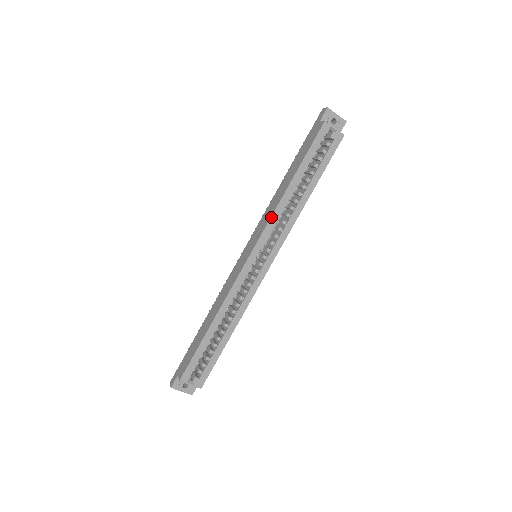
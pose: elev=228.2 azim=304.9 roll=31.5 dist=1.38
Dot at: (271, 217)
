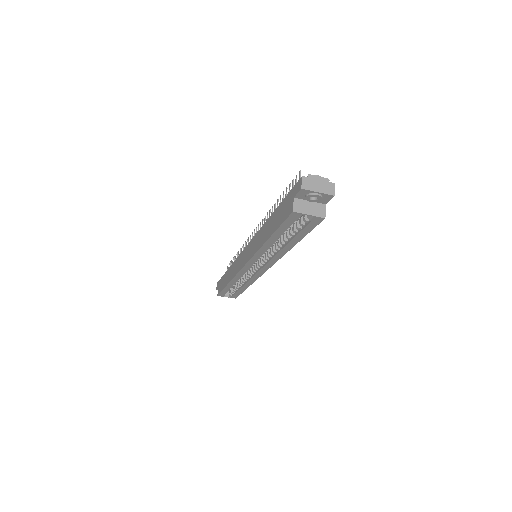
Dot at: (255, 254)
